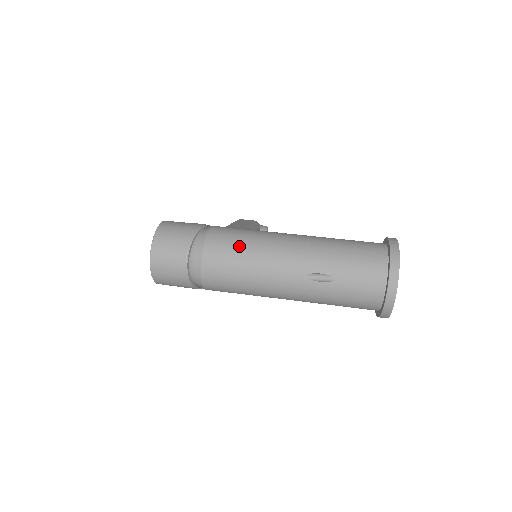
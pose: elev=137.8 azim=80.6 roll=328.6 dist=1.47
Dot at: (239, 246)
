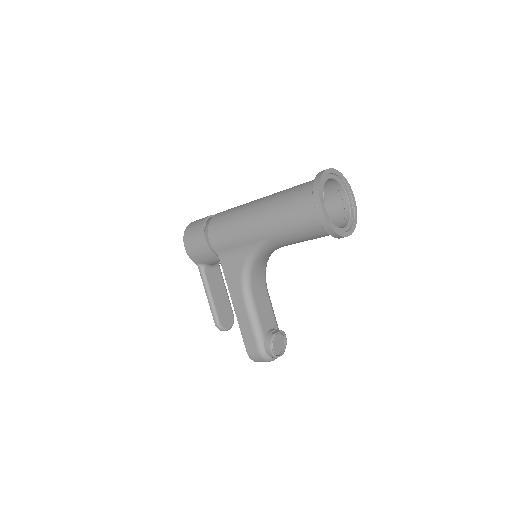
Dot at: occluded
